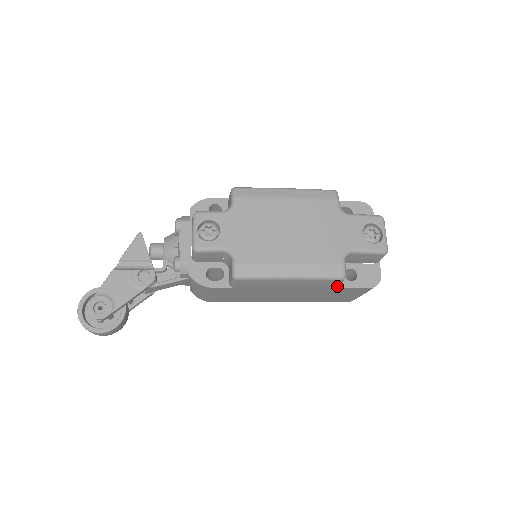
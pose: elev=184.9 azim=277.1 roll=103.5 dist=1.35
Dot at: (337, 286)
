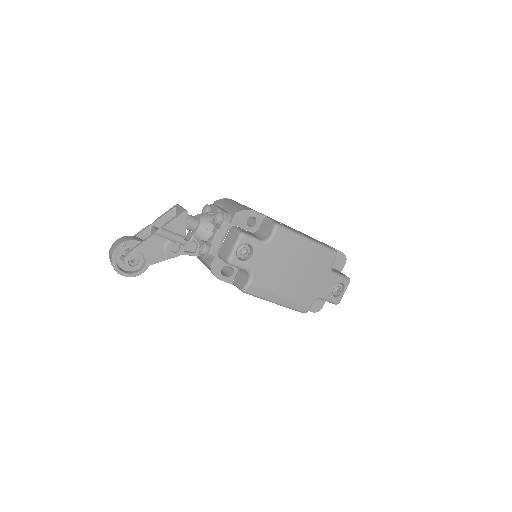
Dot at: occluded
